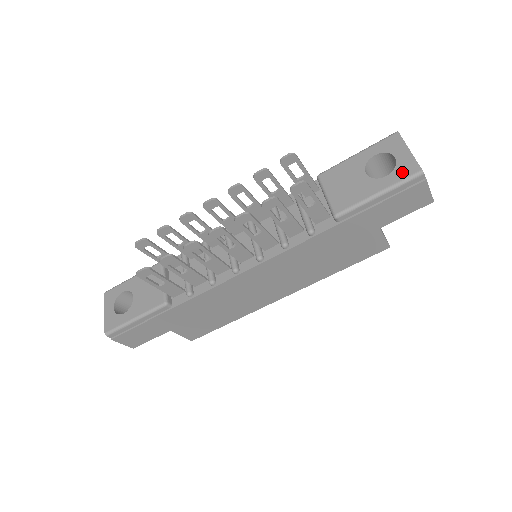
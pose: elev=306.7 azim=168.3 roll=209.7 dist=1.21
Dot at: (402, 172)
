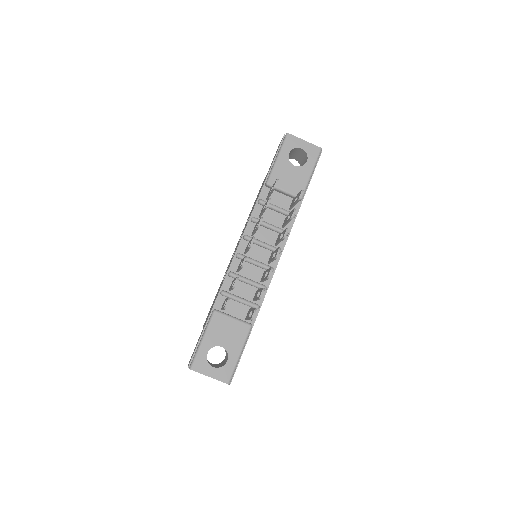
Dot at: (313, 154)
